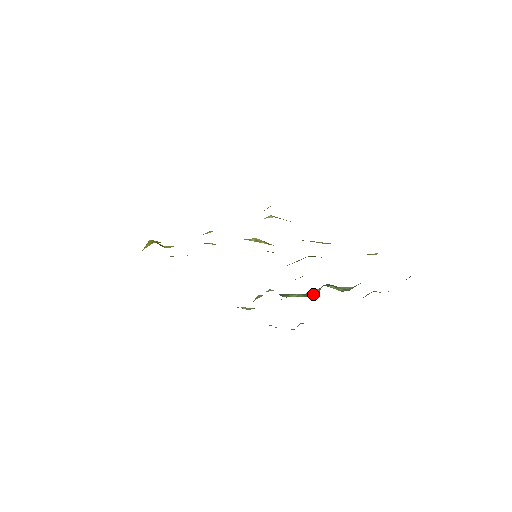
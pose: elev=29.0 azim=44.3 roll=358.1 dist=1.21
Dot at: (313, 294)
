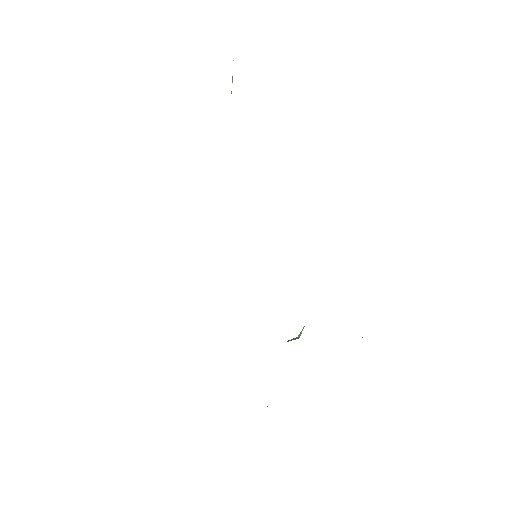
Dot at: (294, 339)
